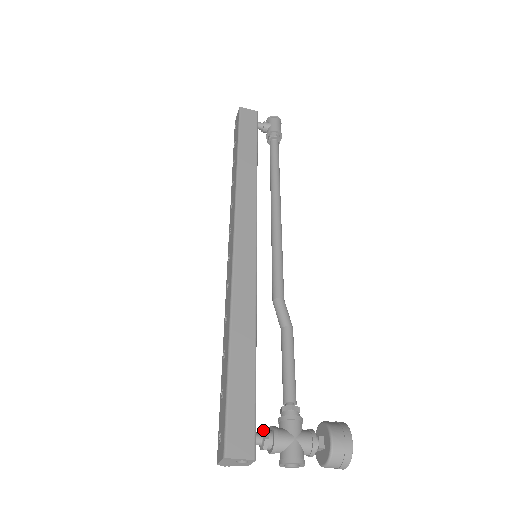
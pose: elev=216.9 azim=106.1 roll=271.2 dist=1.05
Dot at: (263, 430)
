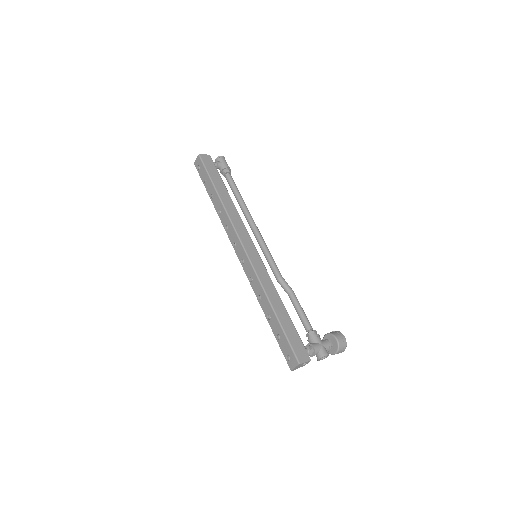
Dot at: (307, 346)
